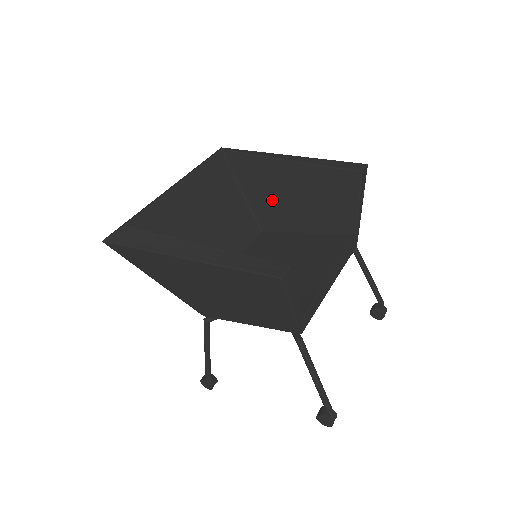
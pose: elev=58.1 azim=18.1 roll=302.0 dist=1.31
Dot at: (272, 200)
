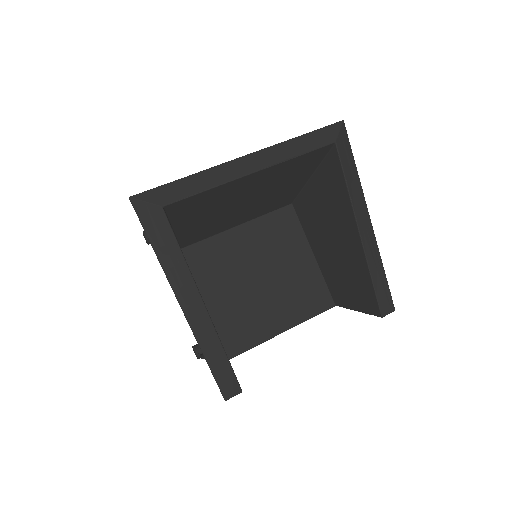
Dot at: (321, 216)
